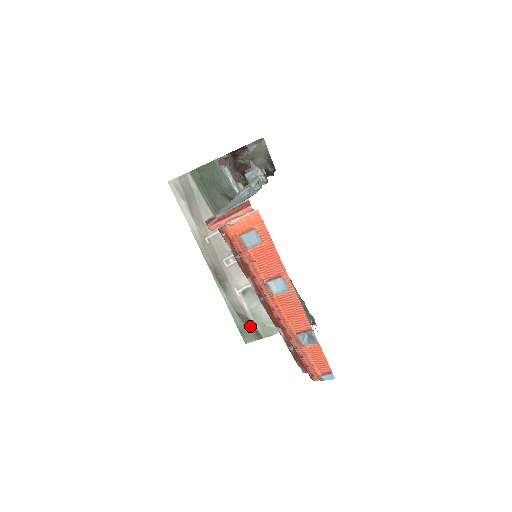
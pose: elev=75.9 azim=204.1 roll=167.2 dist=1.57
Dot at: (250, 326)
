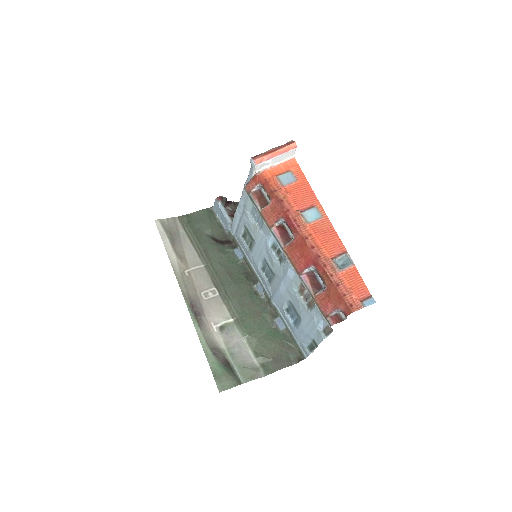
Dot at: (227, 367)
